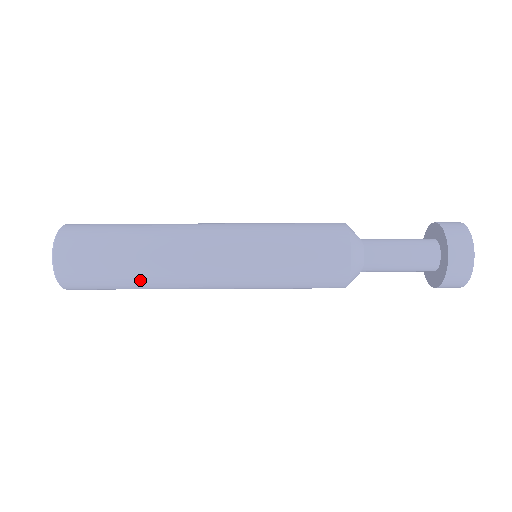
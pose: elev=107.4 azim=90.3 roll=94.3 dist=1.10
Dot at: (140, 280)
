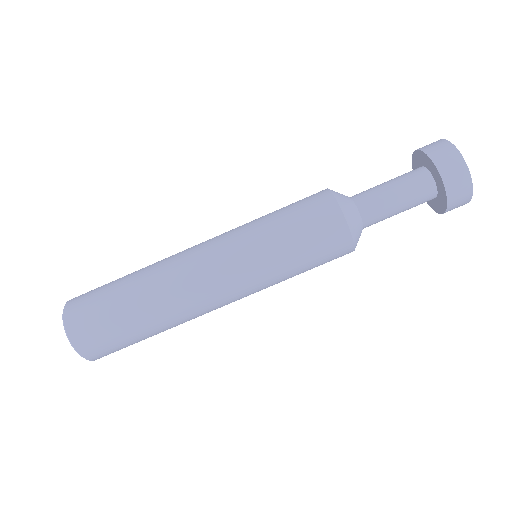
Dot at: (165, 330)
